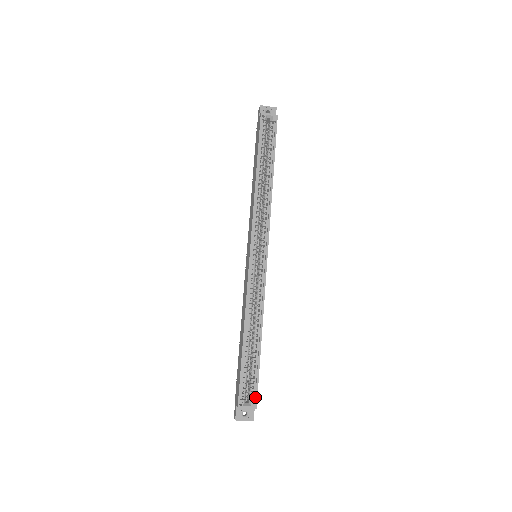
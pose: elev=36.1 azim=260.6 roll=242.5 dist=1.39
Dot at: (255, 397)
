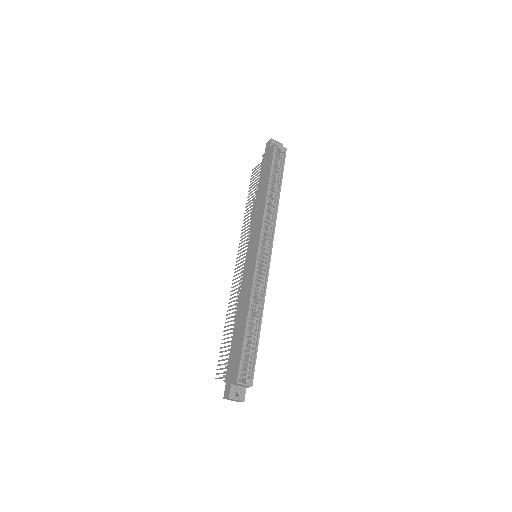
Dot at: (252, 376)
